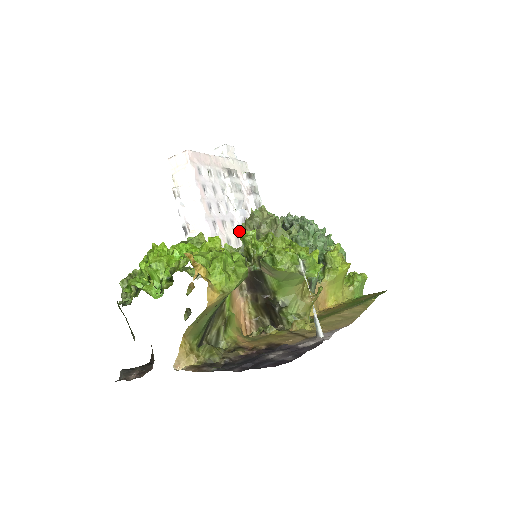
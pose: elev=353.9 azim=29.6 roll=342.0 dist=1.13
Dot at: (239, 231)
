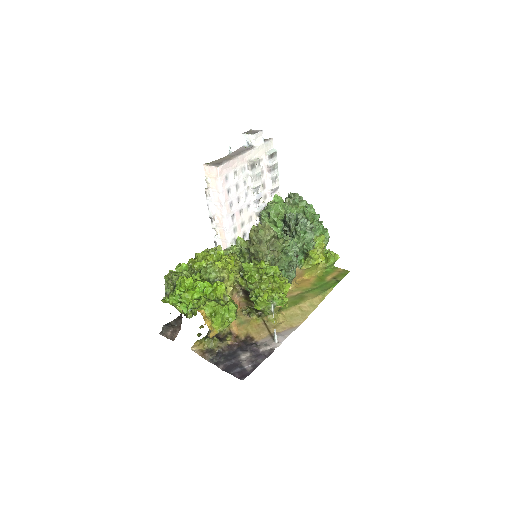
Dot at: (253, 210)
